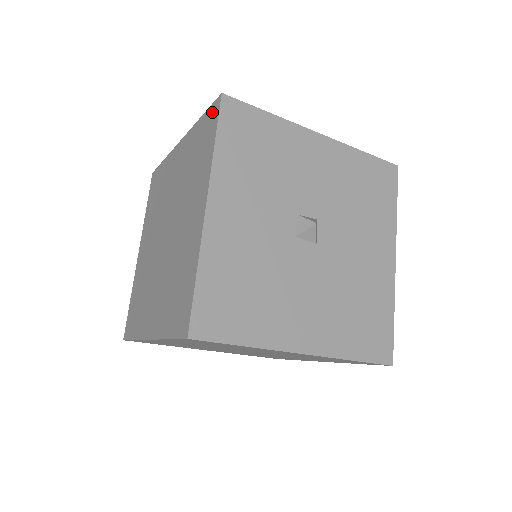
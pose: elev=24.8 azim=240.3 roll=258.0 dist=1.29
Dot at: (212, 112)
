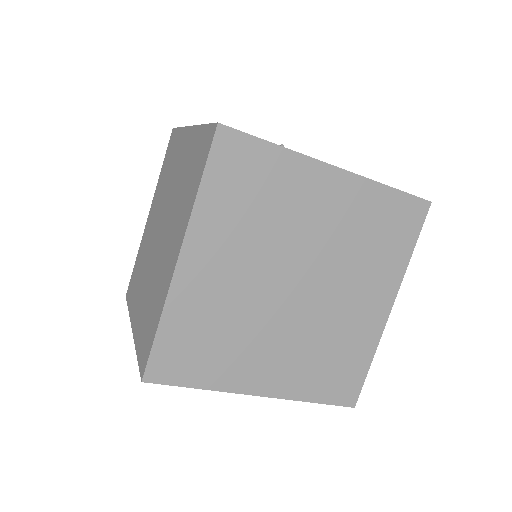
Dot at: (170, 142)
